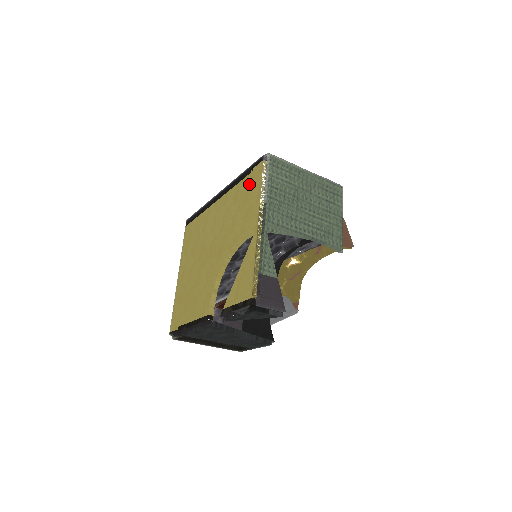
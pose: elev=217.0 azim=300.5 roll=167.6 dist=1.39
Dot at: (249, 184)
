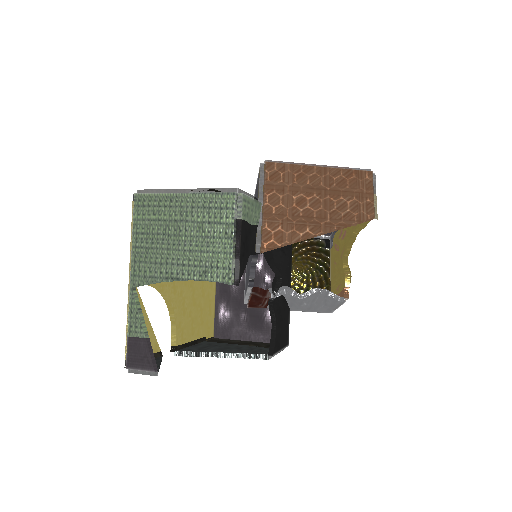
Dot at: occluded
